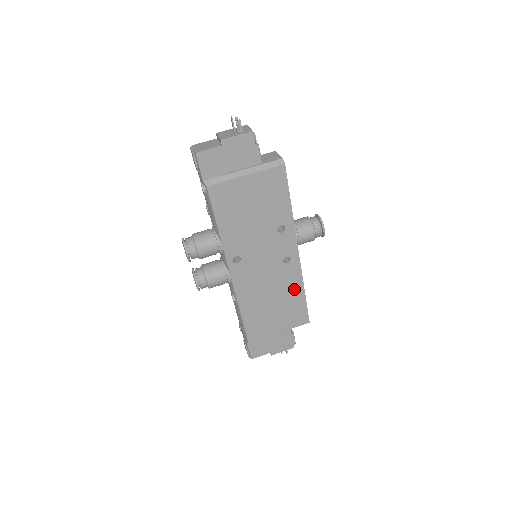
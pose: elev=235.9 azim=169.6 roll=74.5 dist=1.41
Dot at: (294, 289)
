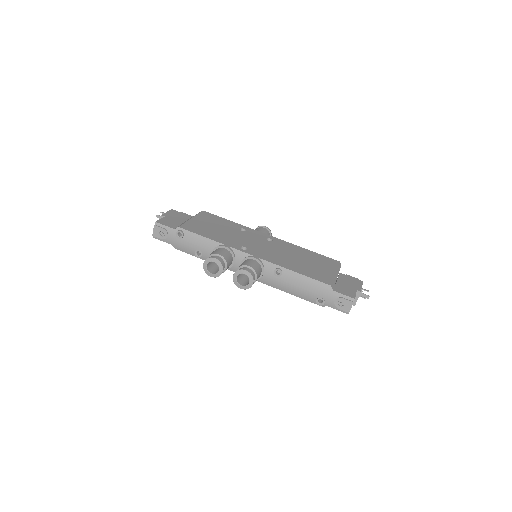
Dot at: (299, 250)
